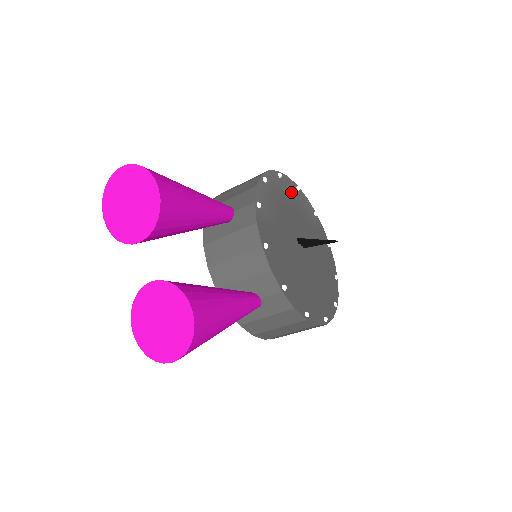
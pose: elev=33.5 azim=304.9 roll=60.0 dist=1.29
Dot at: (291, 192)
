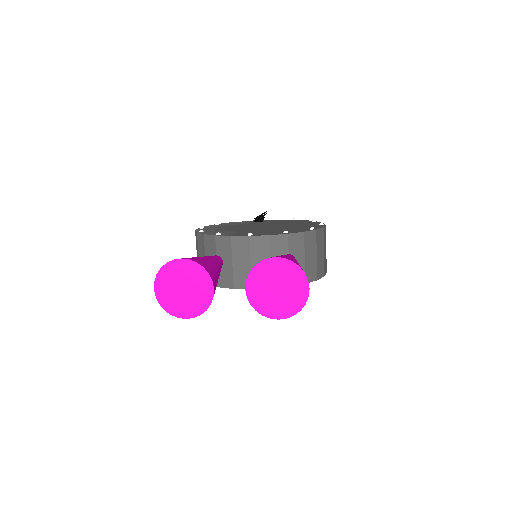
Dot at: occluded
